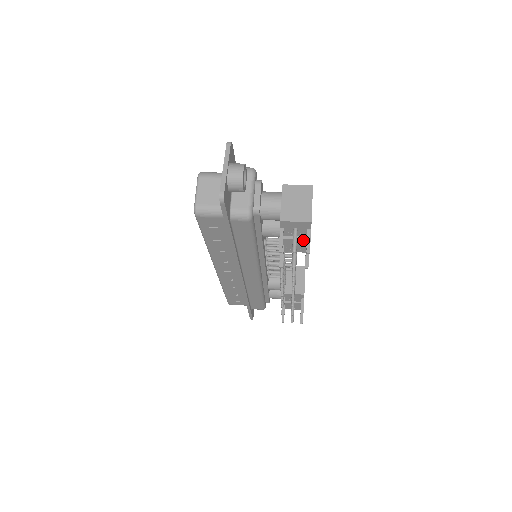
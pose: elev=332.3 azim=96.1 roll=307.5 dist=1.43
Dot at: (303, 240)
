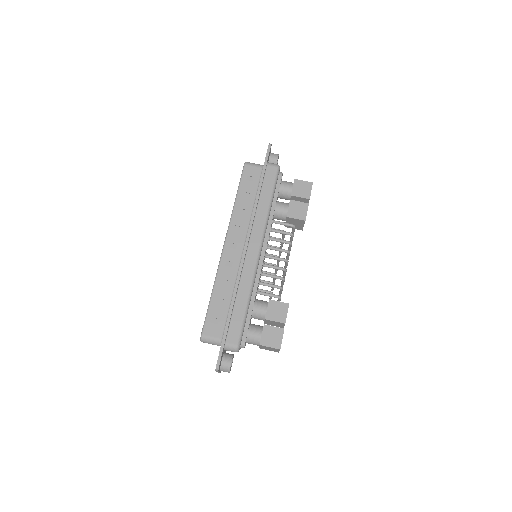
Dot at: occluded
